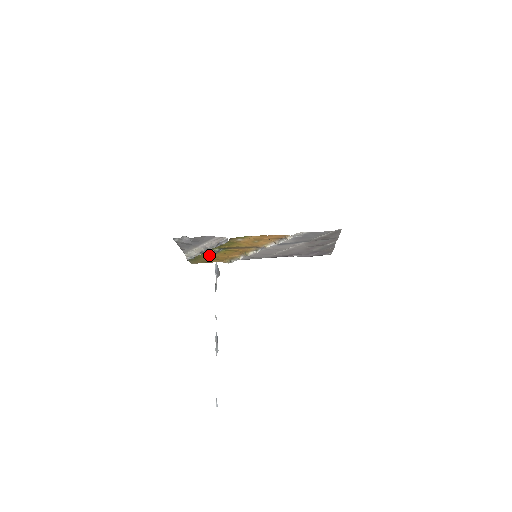
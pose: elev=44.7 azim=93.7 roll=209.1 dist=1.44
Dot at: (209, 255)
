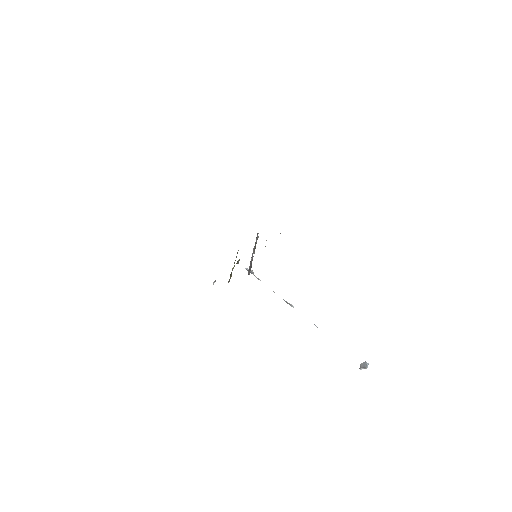
Dot at: occluded
